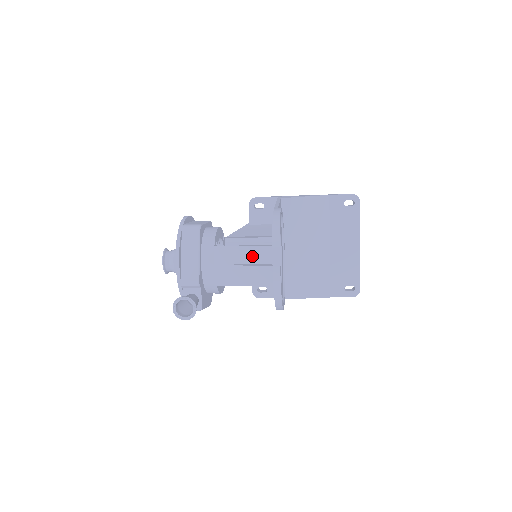
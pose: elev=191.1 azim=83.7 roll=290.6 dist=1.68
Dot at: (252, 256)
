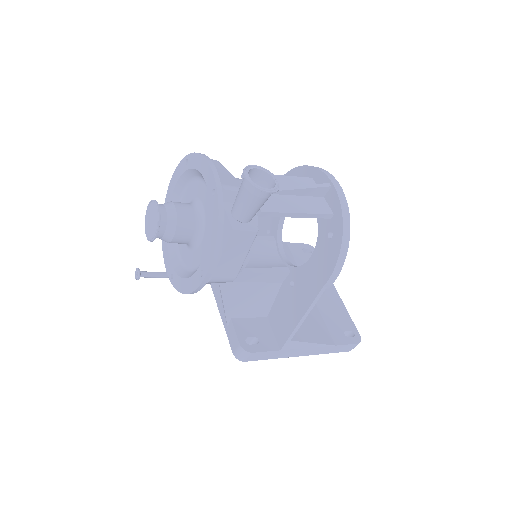
Dot at: (294, 185)
